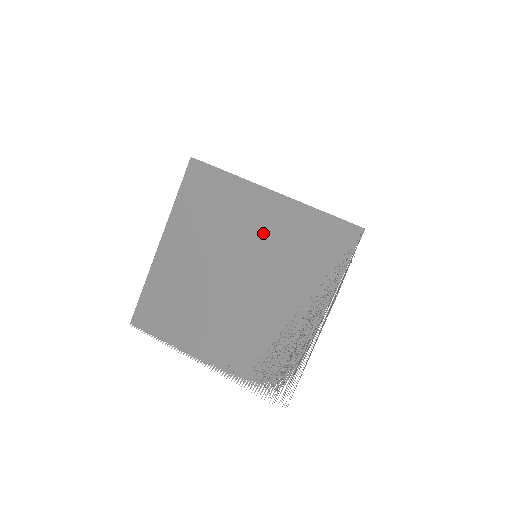
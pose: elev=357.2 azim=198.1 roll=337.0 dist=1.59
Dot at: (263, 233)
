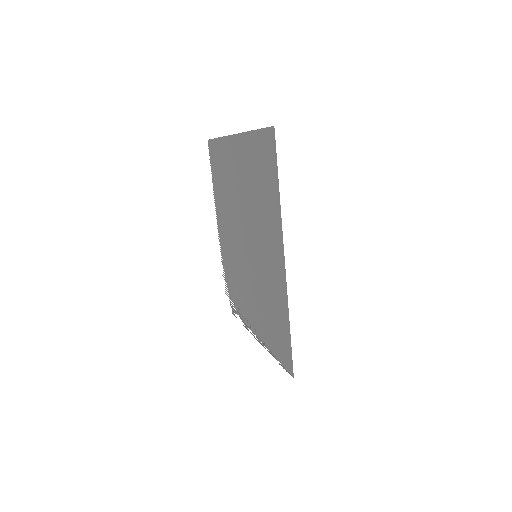
Dot at: (265, 259)
